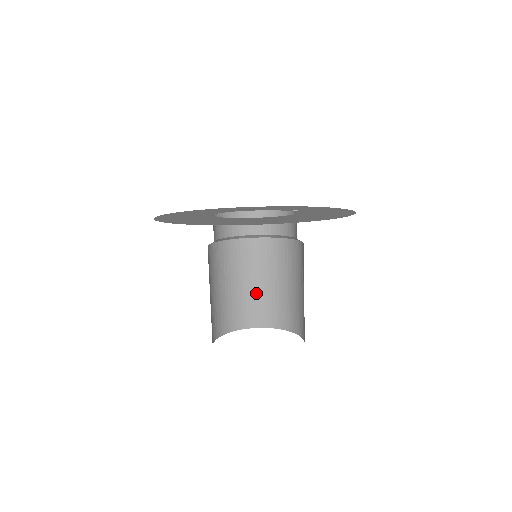
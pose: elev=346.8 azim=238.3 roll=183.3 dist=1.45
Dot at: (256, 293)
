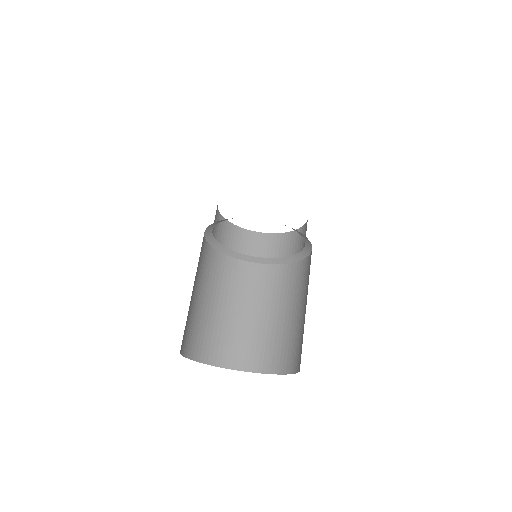
Dot at: (235, 324)
